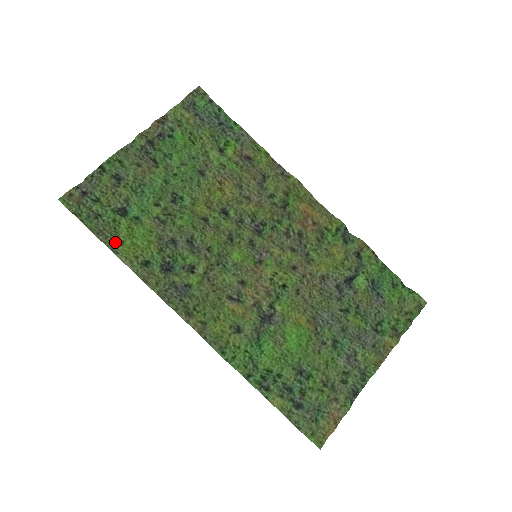
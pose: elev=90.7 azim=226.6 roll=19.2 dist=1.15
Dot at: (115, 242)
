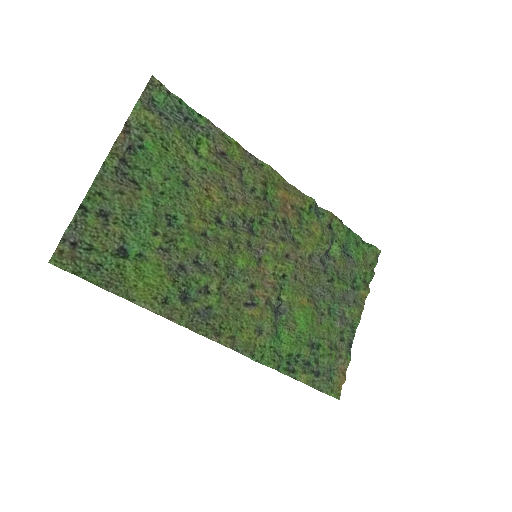
Dot at: (128, 289)
